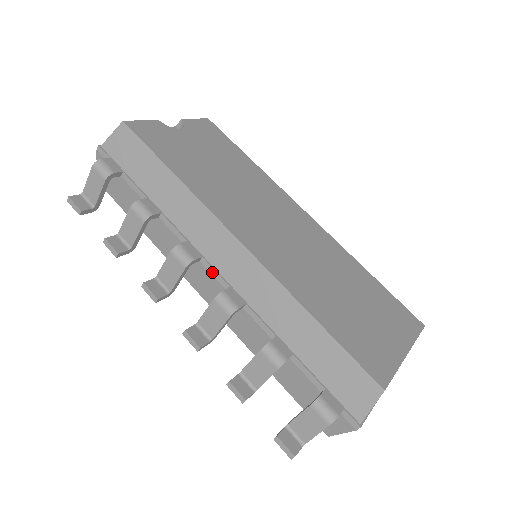
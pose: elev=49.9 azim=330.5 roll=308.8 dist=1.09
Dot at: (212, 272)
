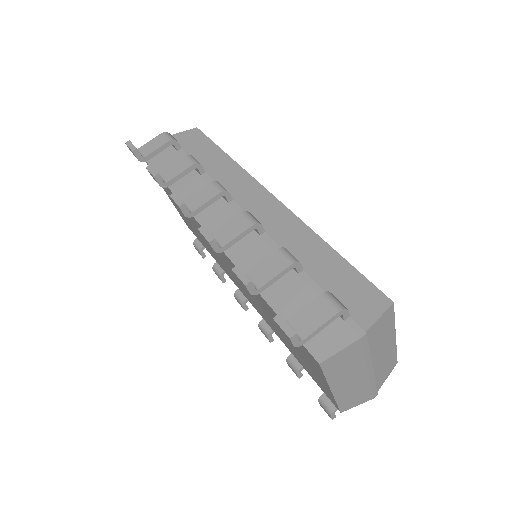
Dot at: (238, 210)
